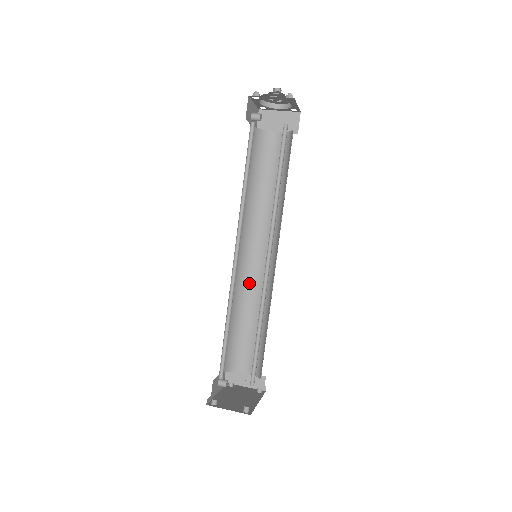
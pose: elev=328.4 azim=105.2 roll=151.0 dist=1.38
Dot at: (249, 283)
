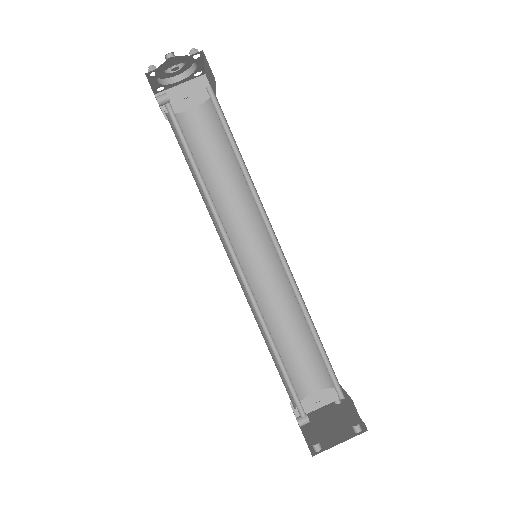
Dot at: (260, 293)
